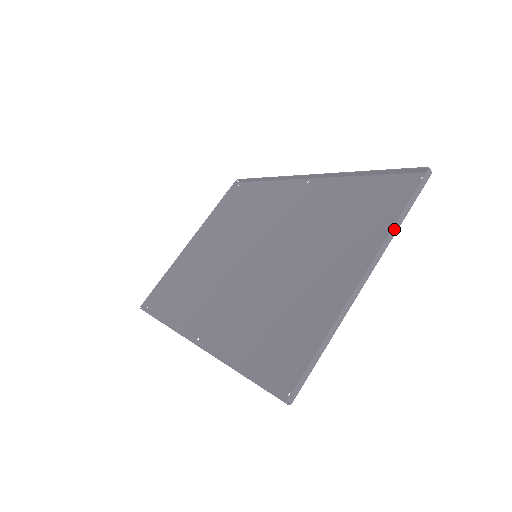
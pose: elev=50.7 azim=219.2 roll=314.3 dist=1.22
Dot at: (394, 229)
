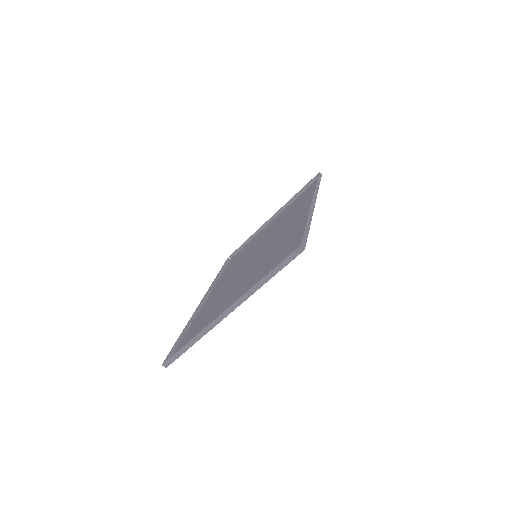
Dot at: (256, 286)
